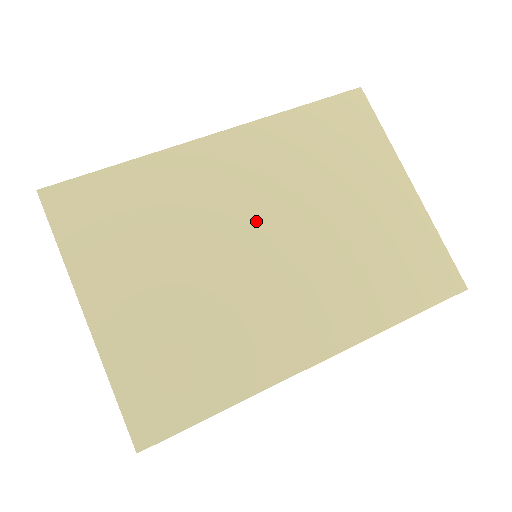
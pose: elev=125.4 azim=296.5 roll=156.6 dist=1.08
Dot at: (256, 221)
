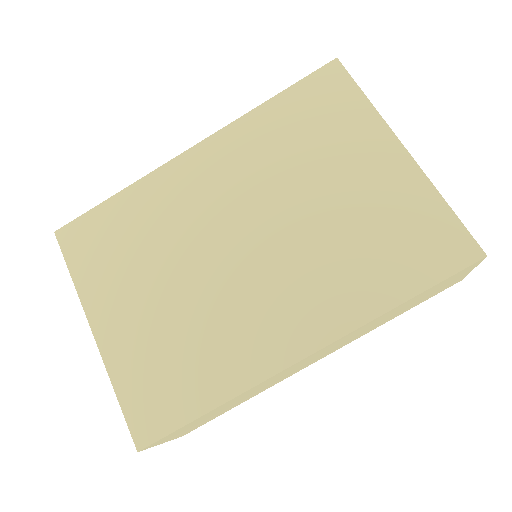
Dot at: (233, 223)
